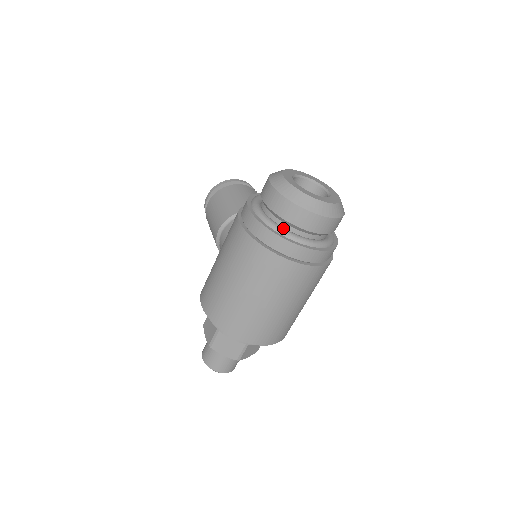
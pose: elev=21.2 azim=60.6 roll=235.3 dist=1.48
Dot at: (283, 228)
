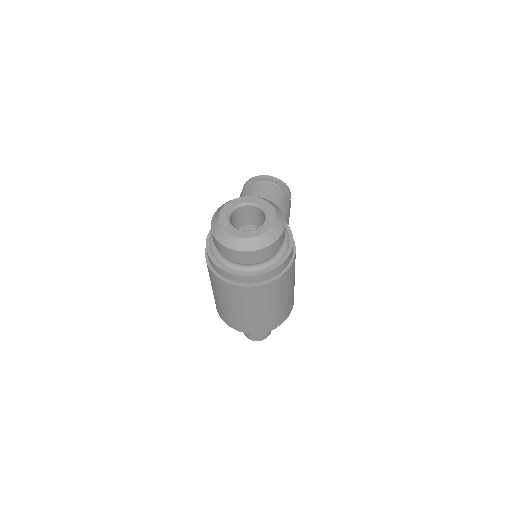
Dot at: (222, 258)
